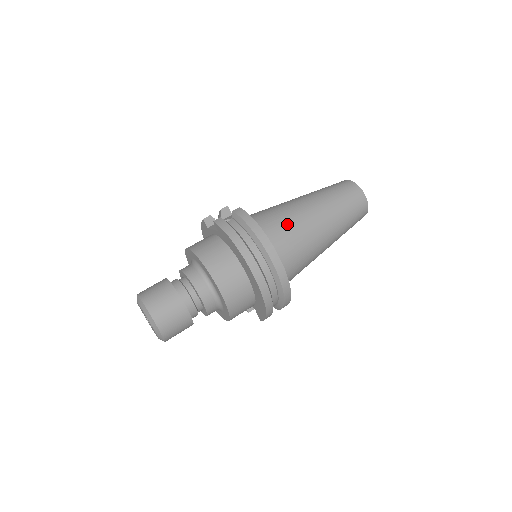
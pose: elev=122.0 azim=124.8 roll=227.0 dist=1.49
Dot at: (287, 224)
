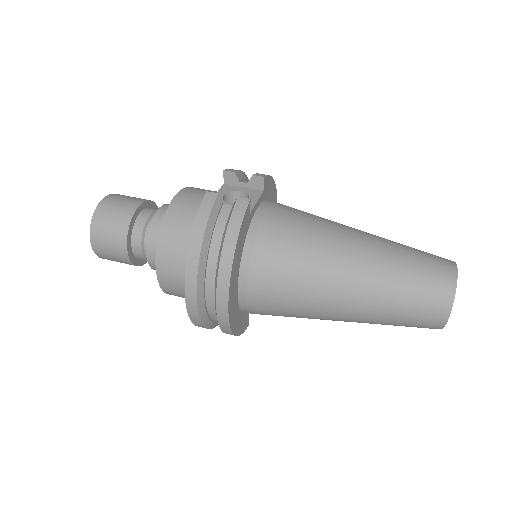
Dot at: (292, 265)
